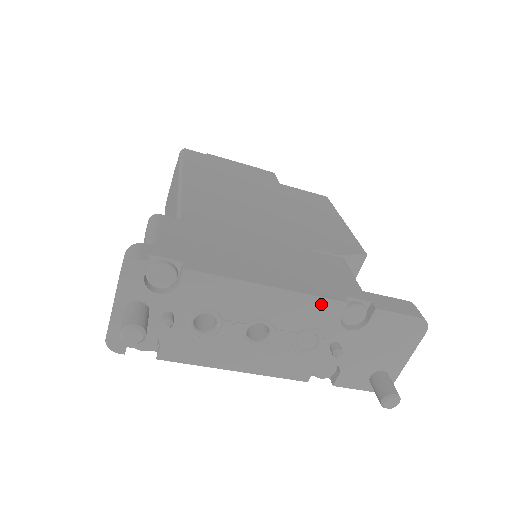
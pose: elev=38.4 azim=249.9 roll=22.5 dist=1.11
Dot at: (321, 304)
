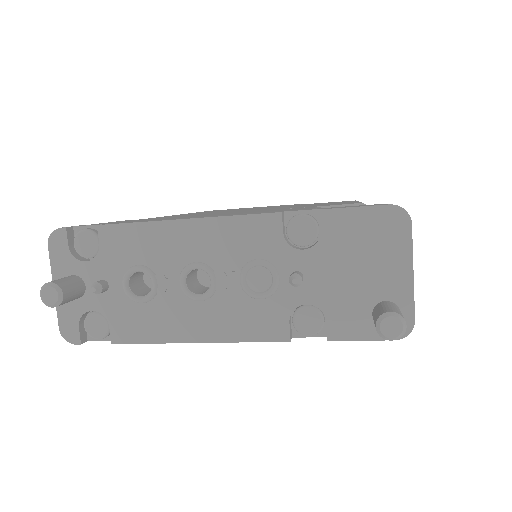
Dot at: (250, 224)
